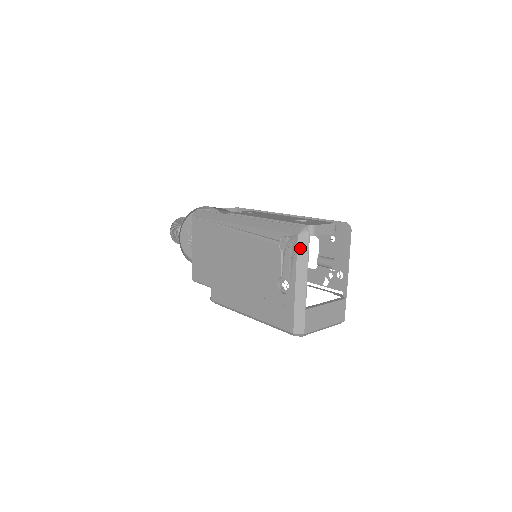
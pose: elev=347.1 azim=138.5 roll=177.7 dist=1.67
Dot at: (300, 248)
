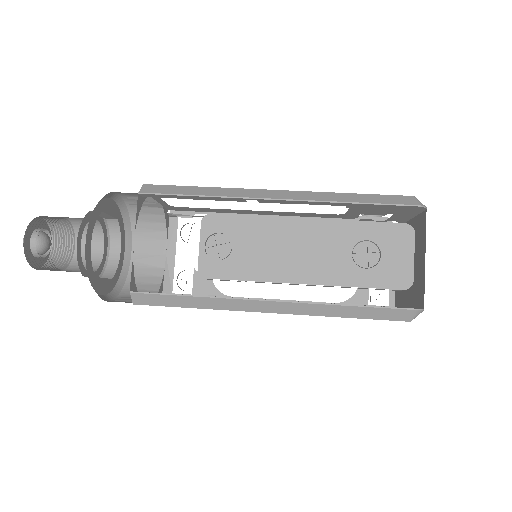
Dot at: occluded
